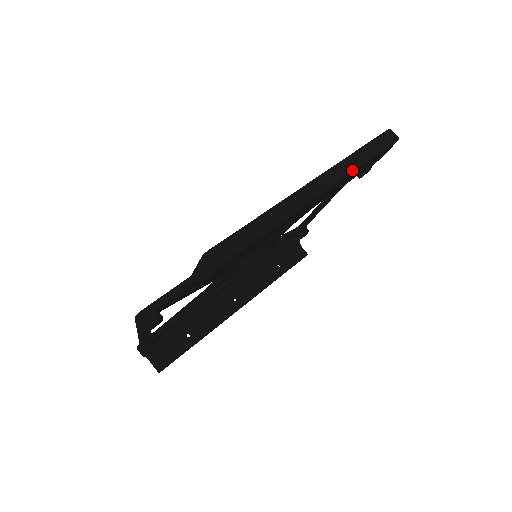
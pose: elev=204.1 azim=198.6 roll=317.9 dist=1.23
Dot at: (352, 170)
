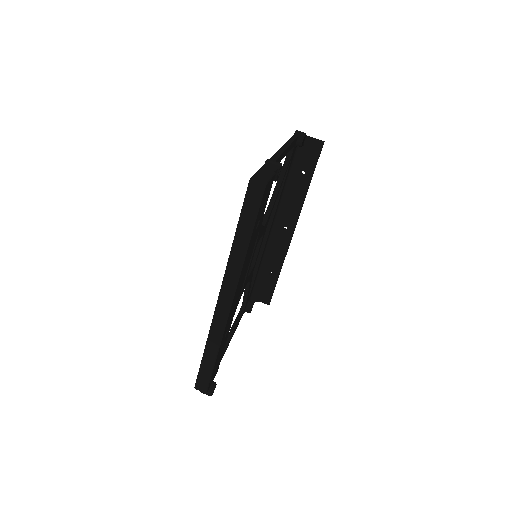
Dot at: (241, 266)
